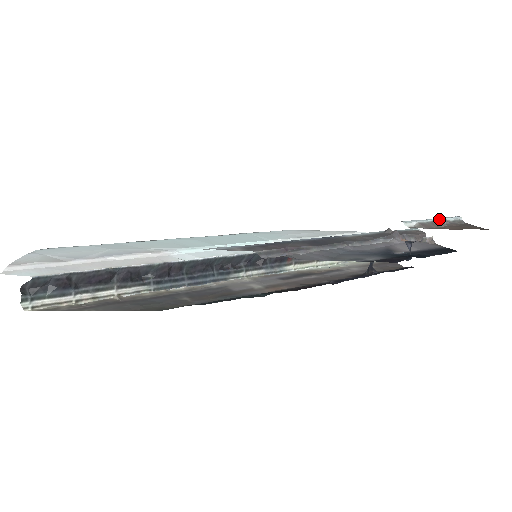
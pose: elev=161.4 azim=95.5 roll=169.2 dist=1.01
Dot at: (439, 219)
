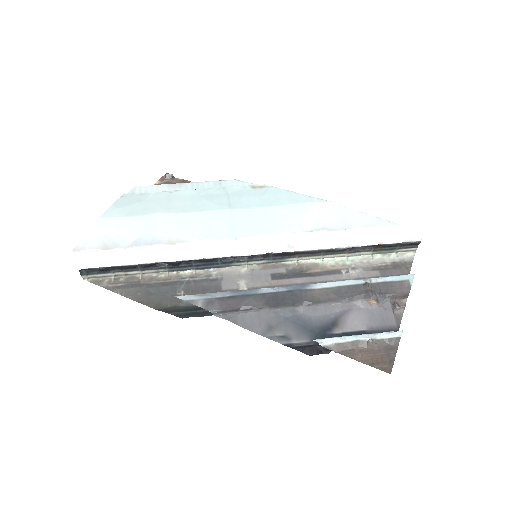
Dot at: (366, 339)
